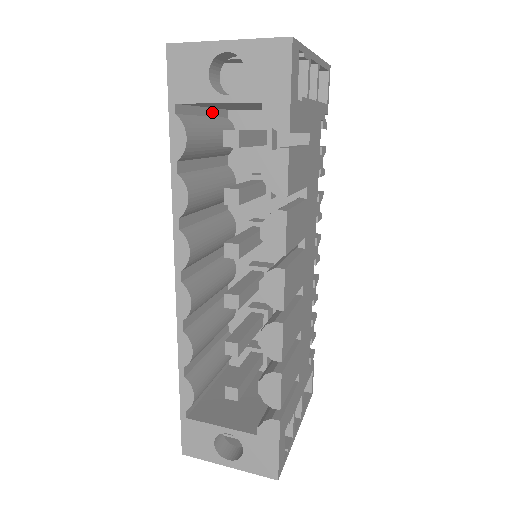
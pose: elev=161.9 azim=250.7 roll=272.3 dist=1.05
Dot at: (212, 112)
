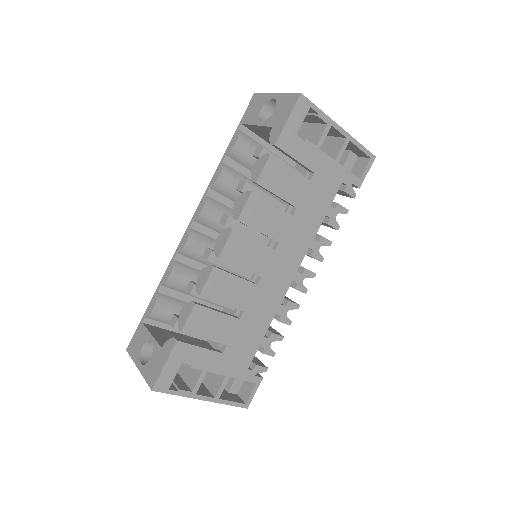
Dot at: (278, 153)
